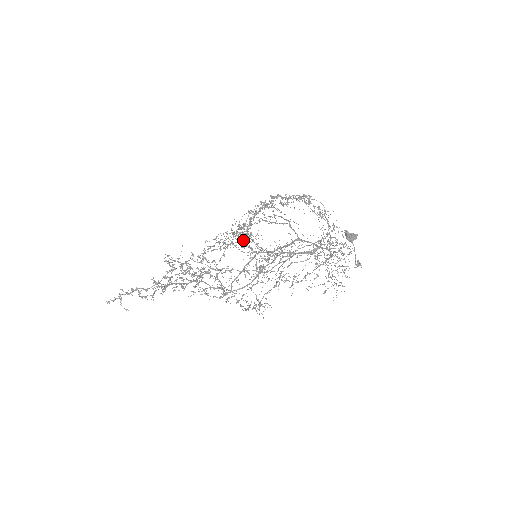
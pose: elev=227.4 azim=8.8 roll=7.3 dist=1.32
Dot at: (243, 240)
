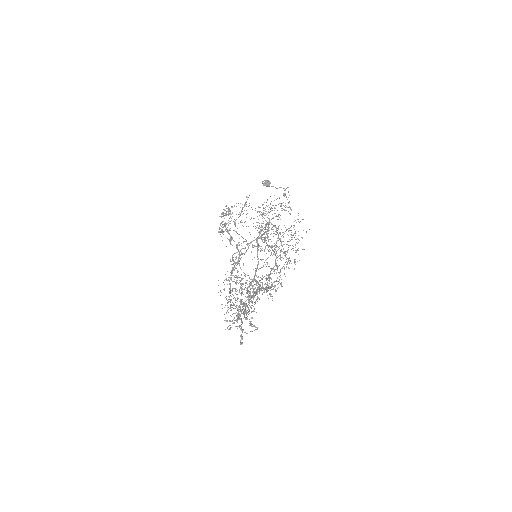
Dot at: (240, 251)
